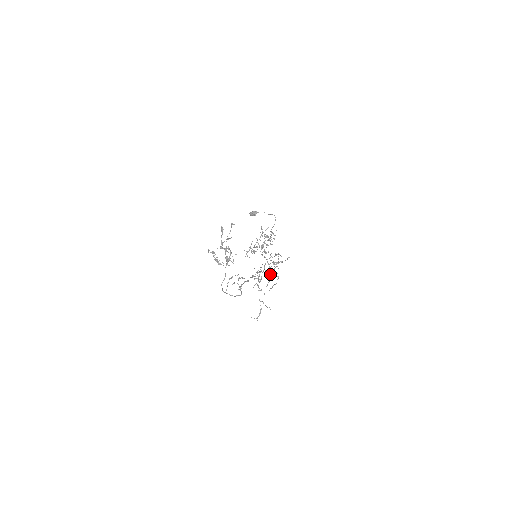
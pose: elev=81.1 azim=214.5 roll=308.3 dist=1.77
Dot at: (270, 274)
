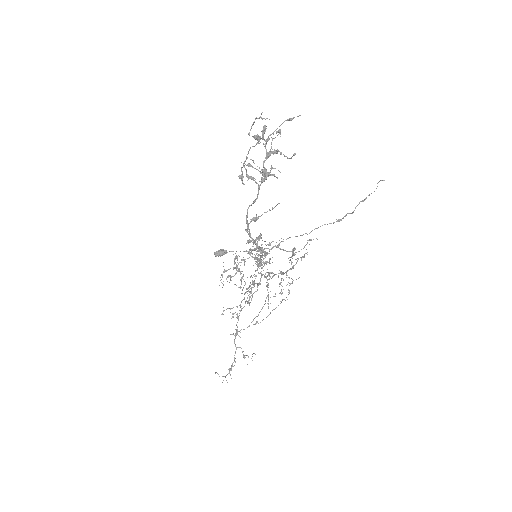
Dot at: (266, 298)
